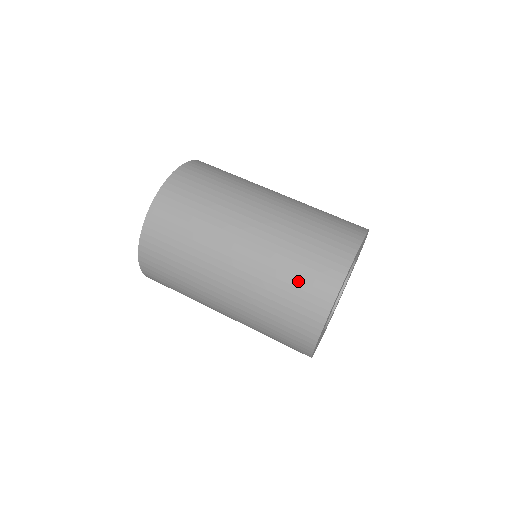
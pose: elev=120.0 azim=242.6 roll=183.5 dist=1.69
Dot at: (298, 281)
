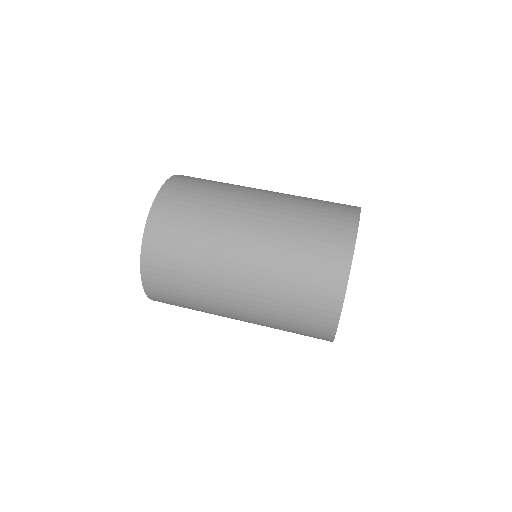
Dot at: (322, 209)
